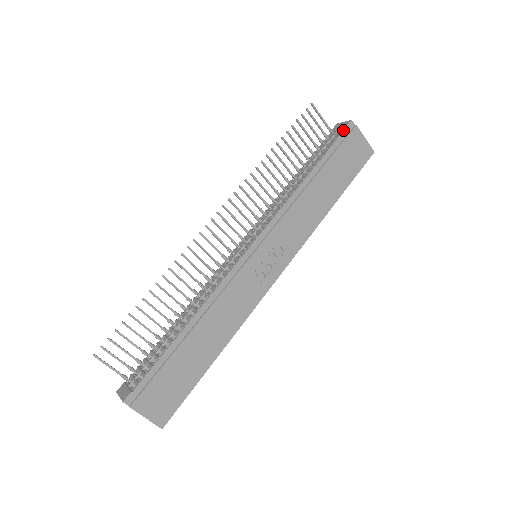
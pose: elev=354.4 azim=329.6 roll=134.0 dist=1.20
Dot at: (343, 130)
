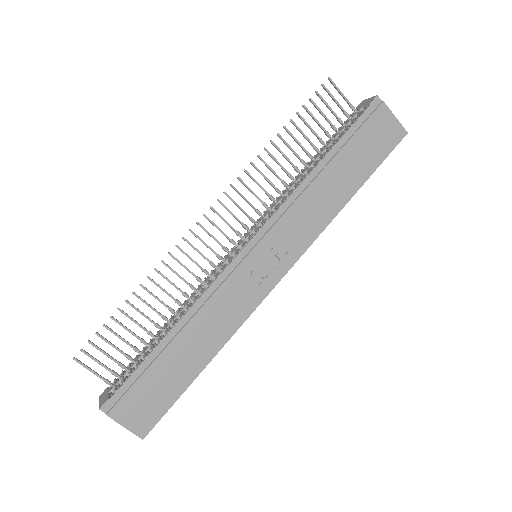
Dot at: (366, 108)
